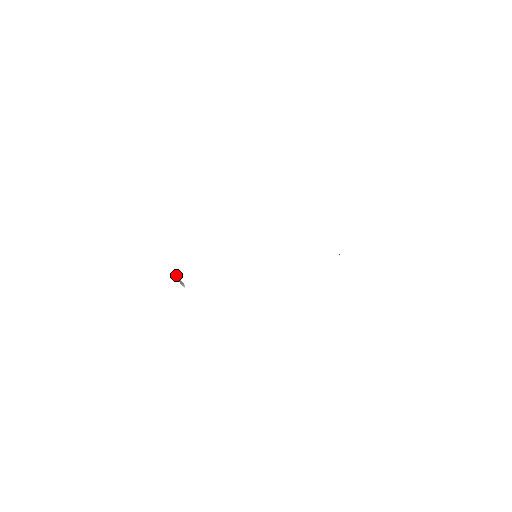
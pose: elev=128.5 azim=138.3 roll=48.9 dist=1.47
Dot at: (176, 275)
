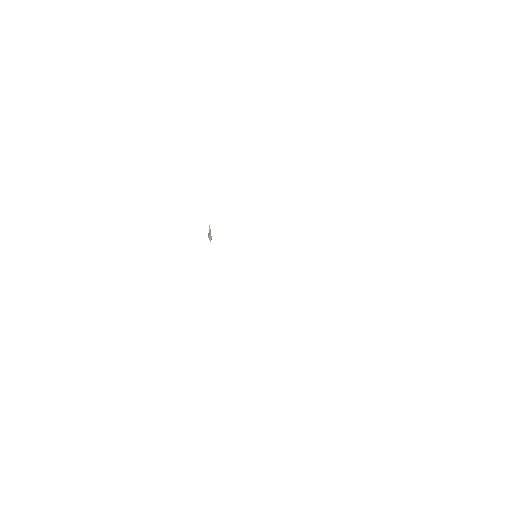
Dot at: occluded
